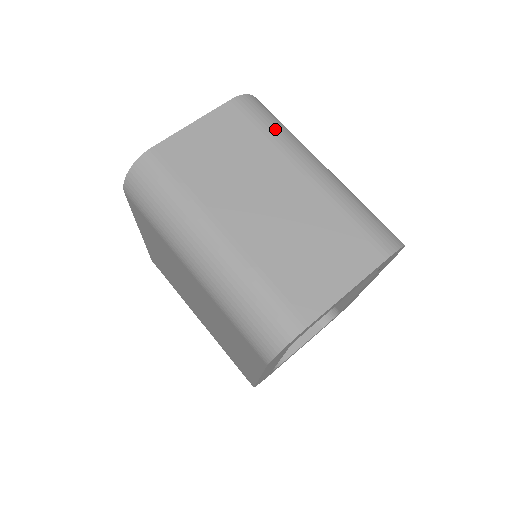
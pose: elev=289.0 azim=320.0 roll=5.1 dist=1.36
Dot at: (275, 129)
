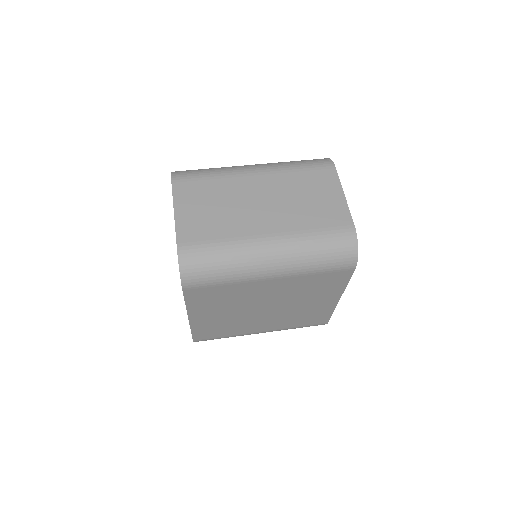
Dot at: (211, 172)
